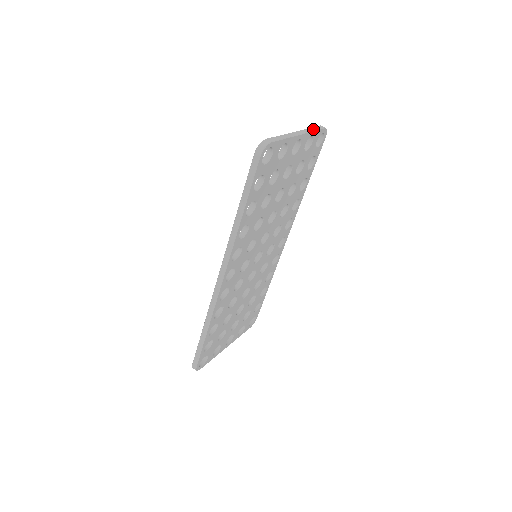
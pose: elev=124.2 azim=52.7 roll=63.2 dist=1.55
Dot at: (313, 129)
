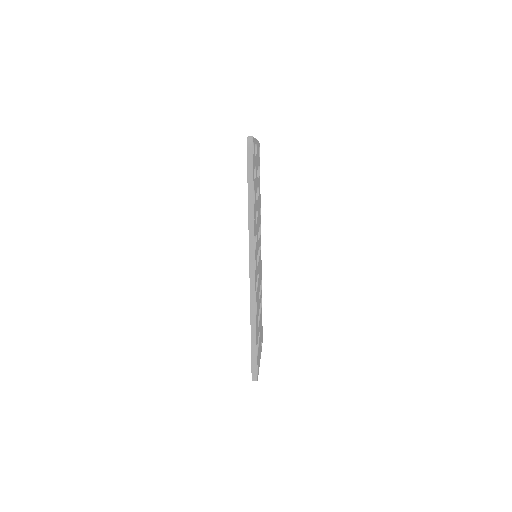
Dot at: occluded
